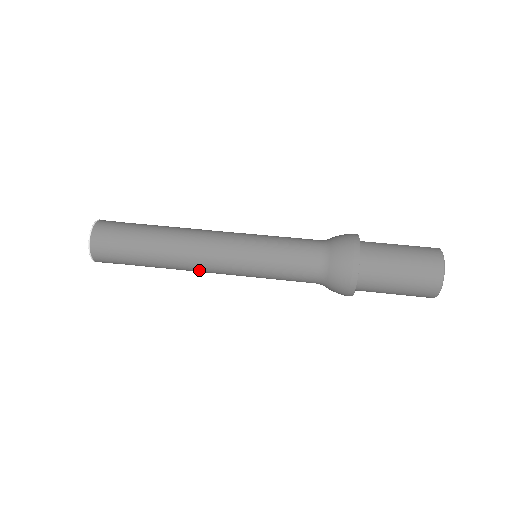
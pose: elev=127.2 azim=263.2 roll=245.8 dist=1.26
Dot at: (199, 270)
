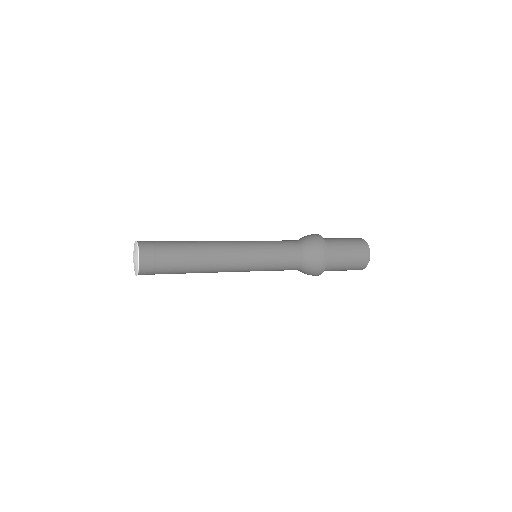
Dot at: (224, 259)
